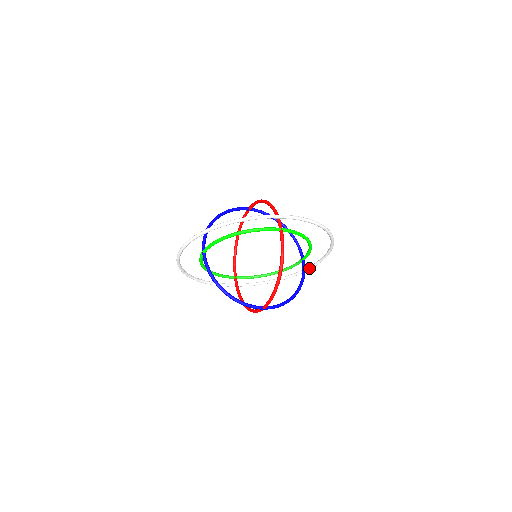
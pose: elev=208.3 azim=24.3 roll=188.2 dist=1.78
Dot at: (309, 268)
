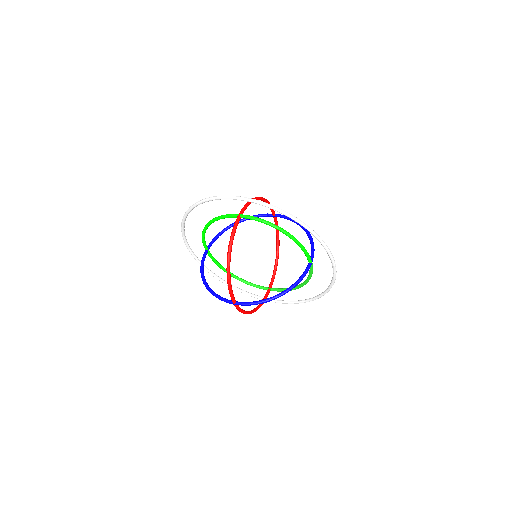
Dot at: (332, 278)
